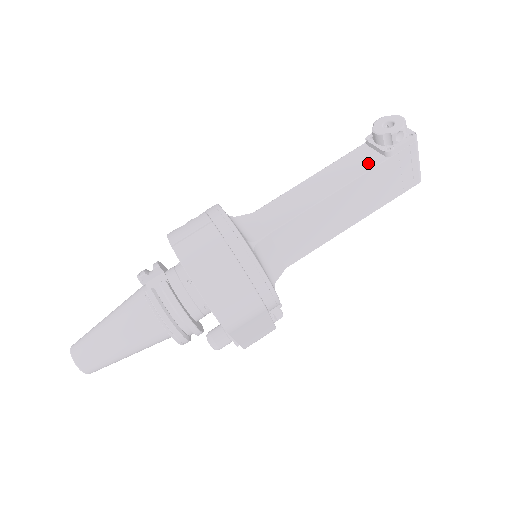
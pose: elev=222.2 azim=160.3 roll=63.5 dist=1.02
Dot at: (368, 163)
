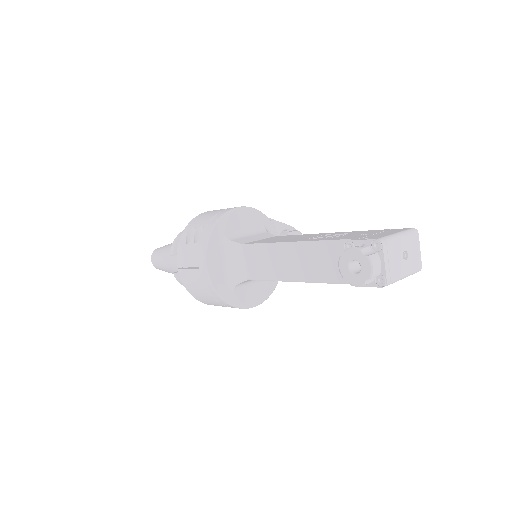
Dot at: (335, 274)
